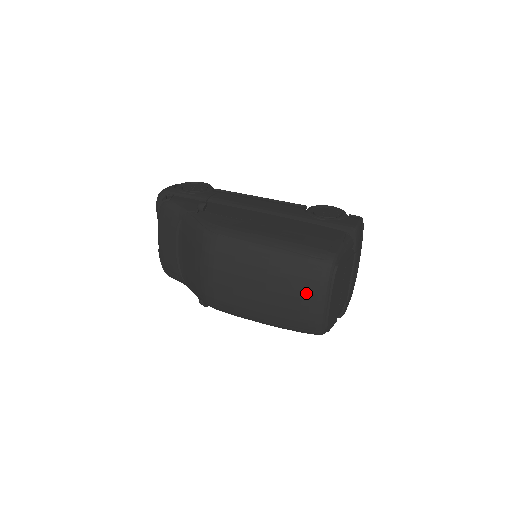
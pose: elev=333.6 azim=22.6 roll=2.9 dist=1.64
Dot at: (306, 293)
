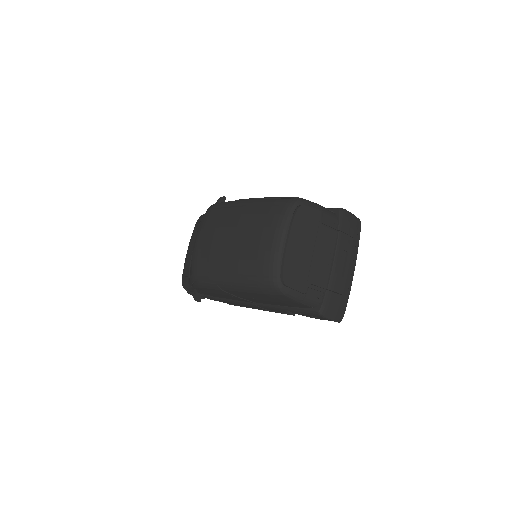
Dot at: (266, 228)
